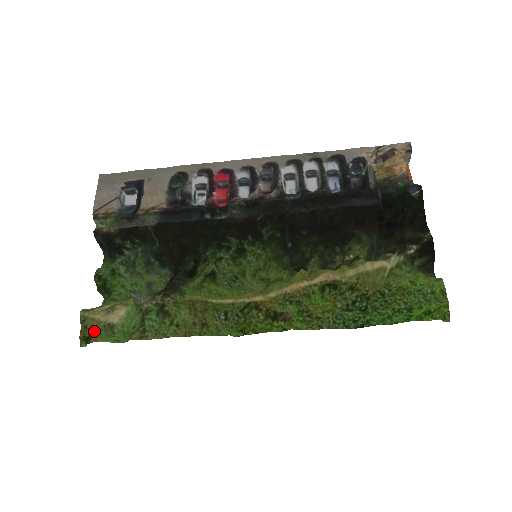
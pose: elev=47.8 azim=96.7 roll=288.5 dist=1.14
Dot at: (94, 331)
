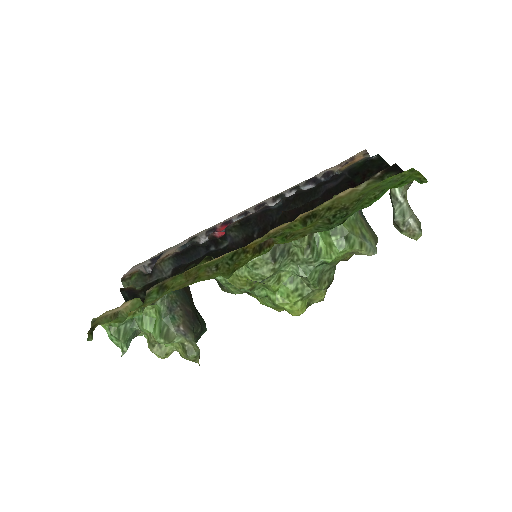
Dot at: (100, 322)
